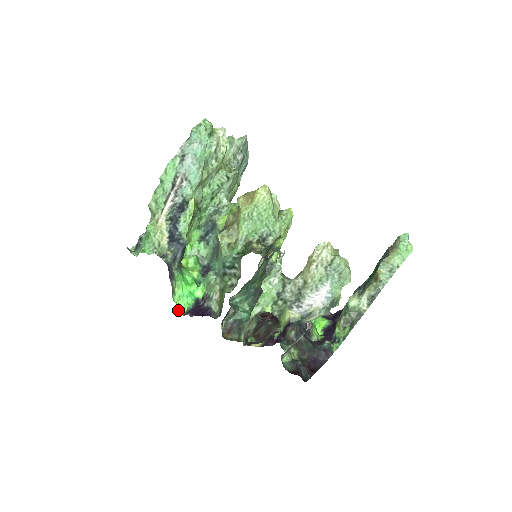
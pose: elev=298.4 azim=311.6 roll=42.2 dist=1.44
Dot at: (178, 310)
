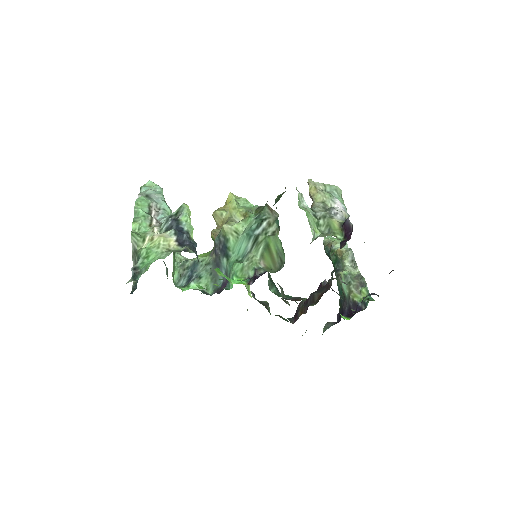
Dot at: occluded
